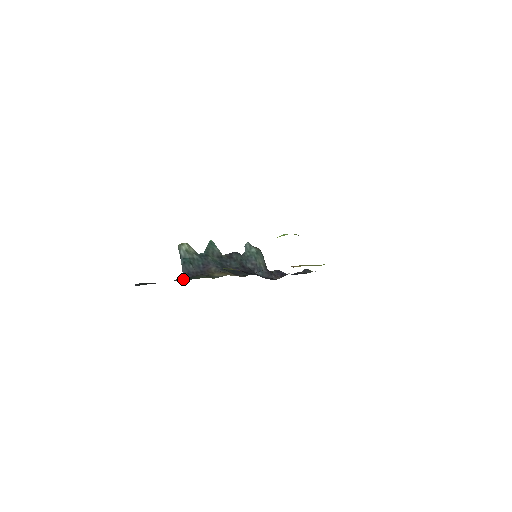
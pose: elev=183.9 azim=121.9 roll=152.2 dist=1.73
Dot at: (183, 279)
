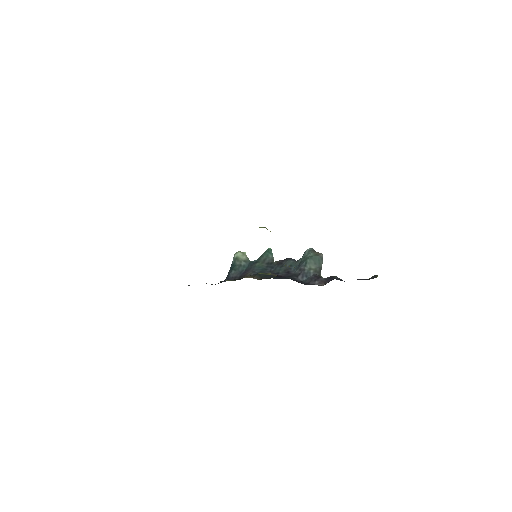
Dot at: (218, 283)
